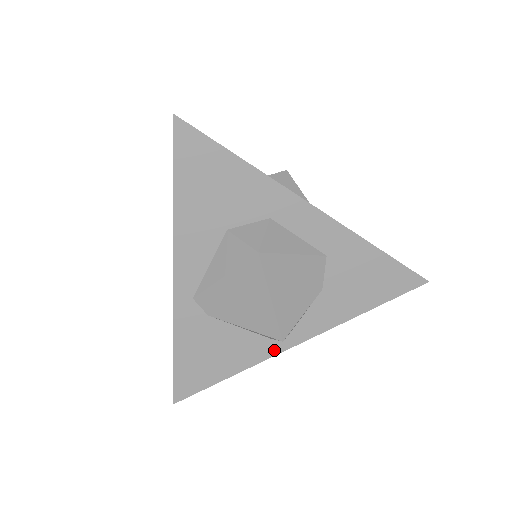
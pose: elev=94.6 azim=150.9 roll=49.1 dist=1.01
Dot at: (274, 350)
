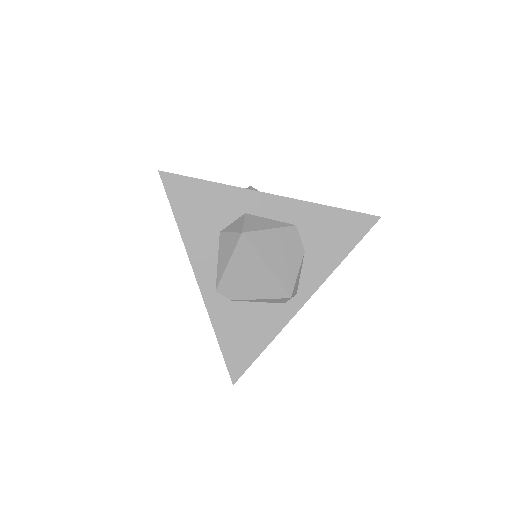
Dot at: (291, 312)
